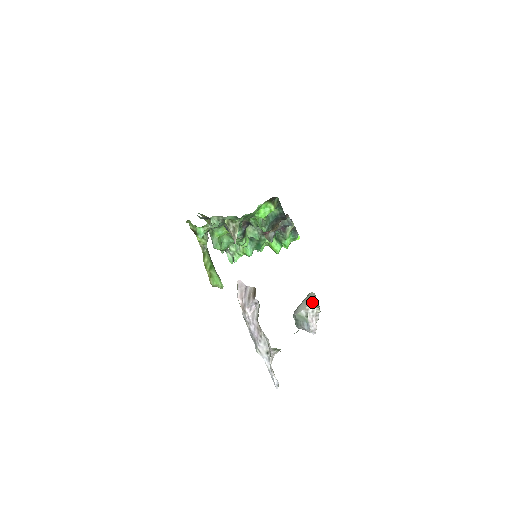
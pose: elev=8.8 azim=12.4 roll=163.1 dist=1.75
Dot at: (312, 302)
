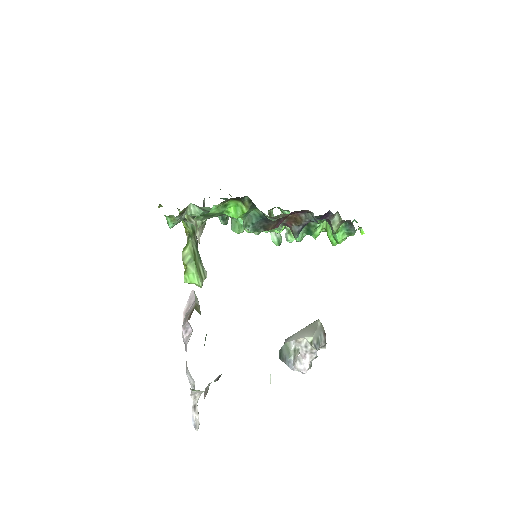
Dot at: (308, 334)
